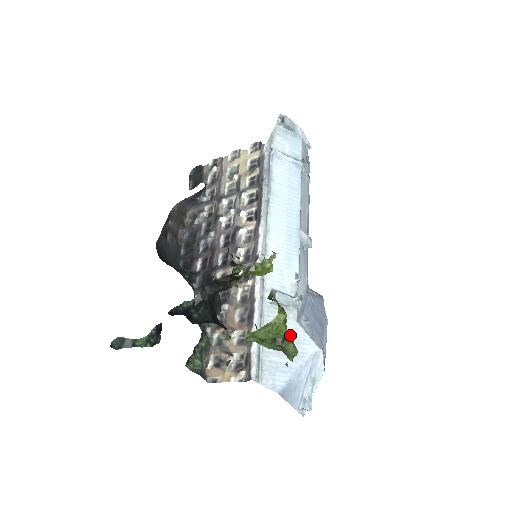
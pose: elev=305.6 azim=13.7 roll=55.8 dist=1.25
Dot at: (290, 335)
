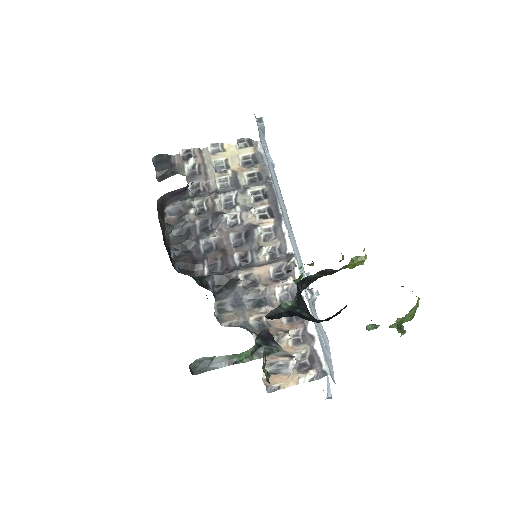
Dot at: (320, 329)
